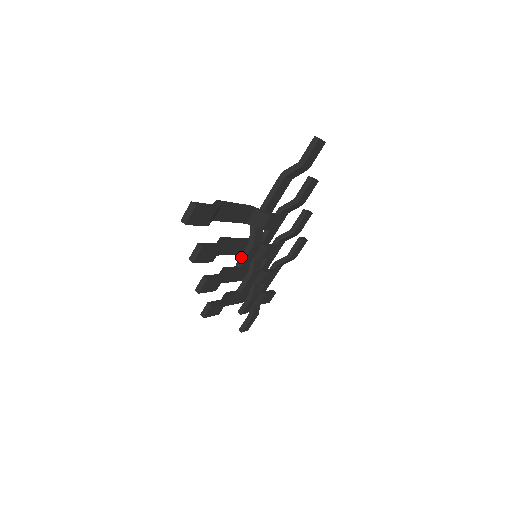
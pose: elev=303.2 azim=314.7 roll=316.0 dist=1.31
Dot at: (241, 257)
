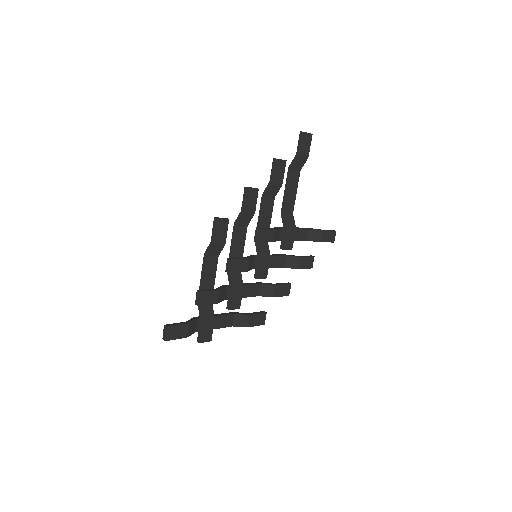
Dot at: (263, 228)
